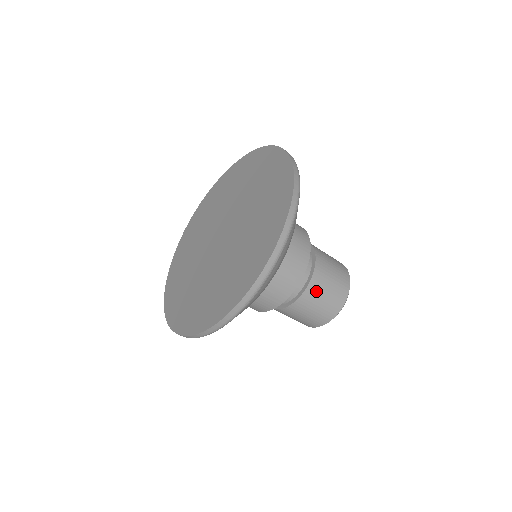
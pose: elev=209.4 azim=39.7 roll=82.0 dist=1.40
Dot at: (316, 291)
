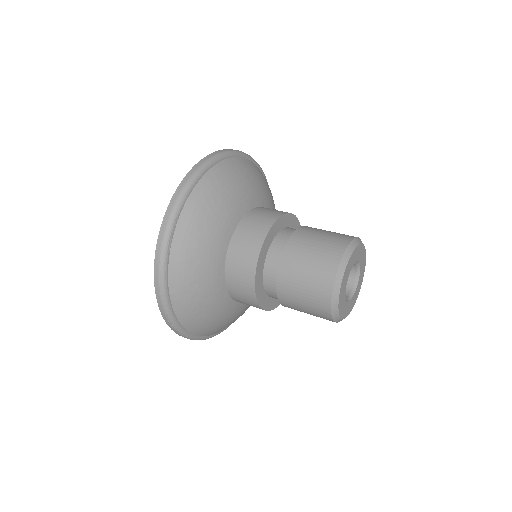
Dot at: (295, 256)
